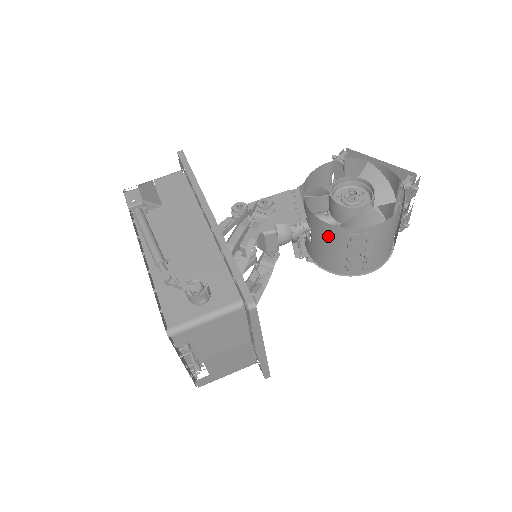
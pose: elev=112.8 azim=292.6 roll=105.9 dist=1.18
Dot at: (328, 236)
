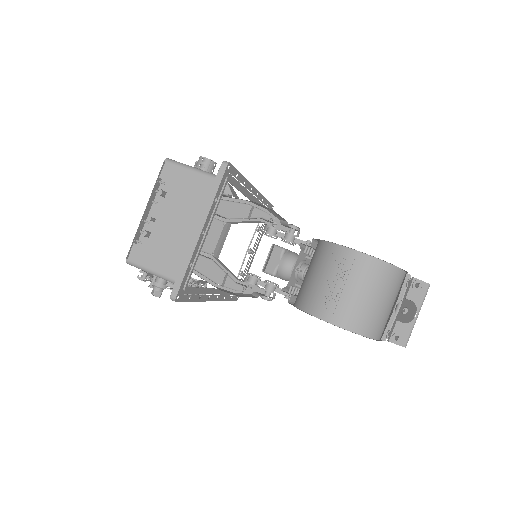
Dot at: (317, 257)
